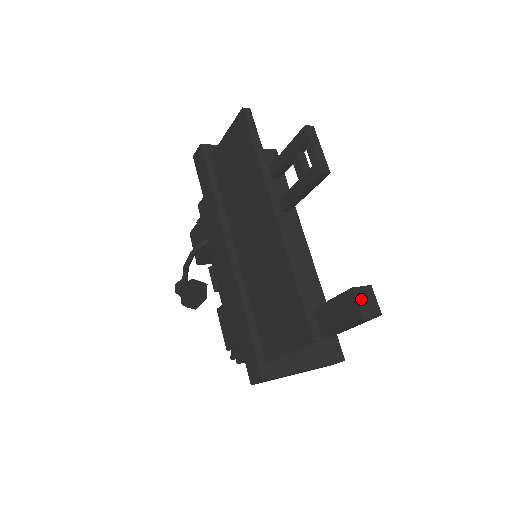
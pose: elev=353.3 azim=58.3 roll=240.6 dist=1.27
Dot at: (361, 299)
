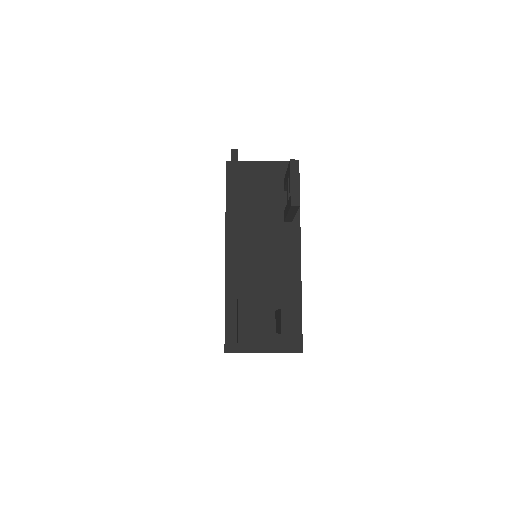
Dot at: (286, 319)
